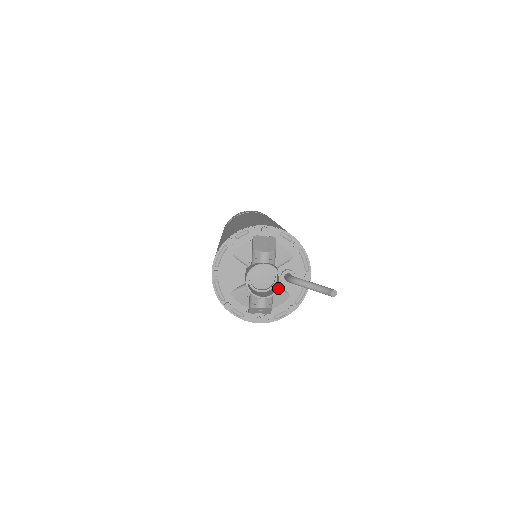
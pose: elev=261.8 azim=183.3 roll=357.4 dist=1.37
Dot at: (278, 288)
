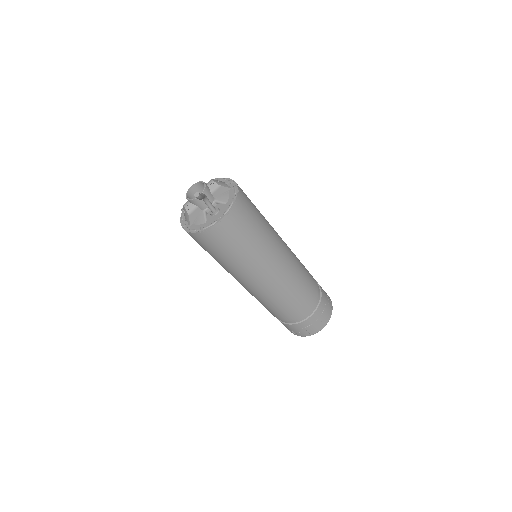
Dot at: occluded
